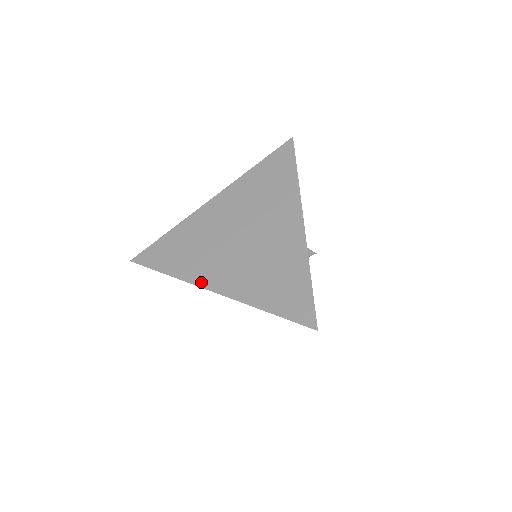
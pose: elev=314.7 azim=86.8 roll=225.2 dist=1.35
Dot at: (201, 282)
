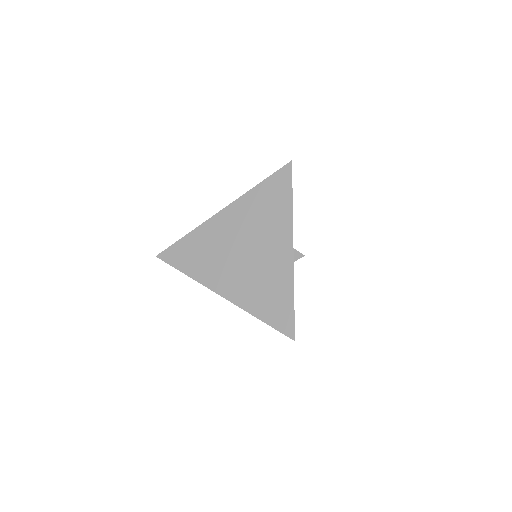
Dot at: (212, 286)
